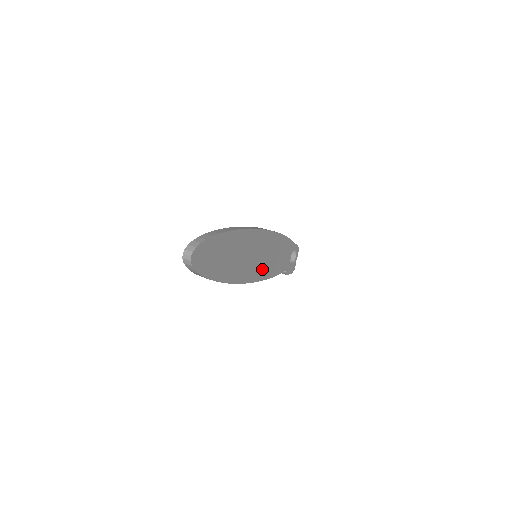
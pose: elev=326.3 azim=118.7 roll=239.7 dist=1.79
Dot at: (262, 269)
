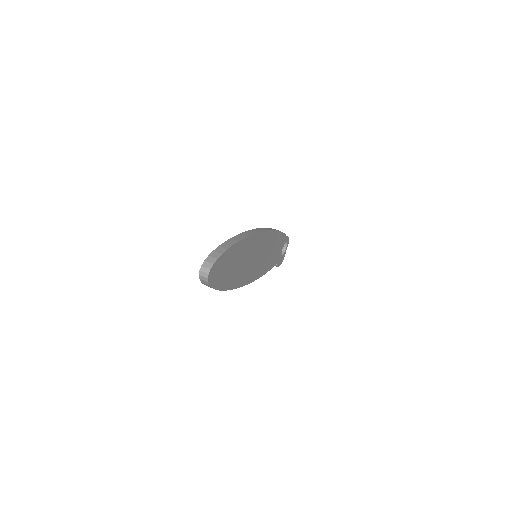
Dot at: (260, 268)
